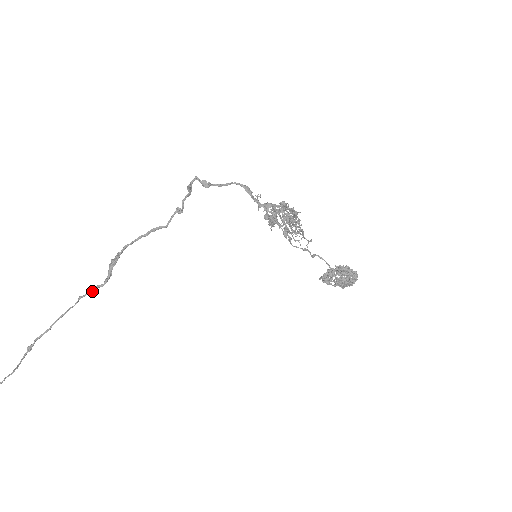
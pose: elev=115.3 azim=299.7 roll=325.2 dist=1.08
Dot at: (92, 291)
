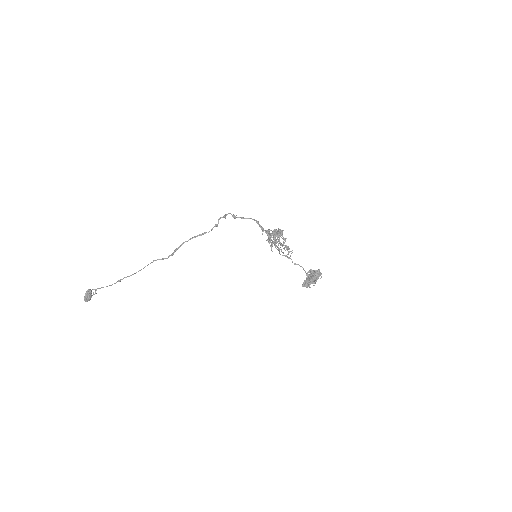
Dot at: (161, 259)
